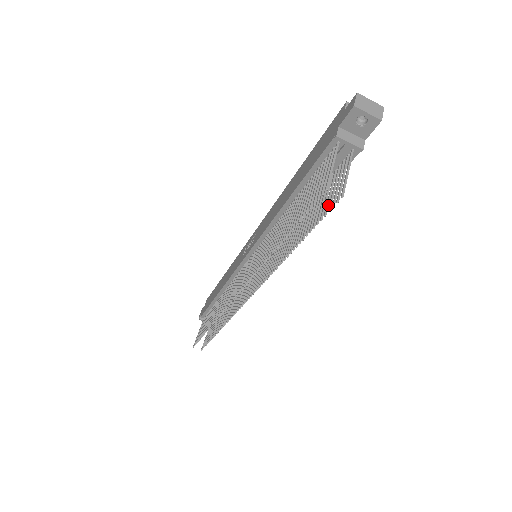
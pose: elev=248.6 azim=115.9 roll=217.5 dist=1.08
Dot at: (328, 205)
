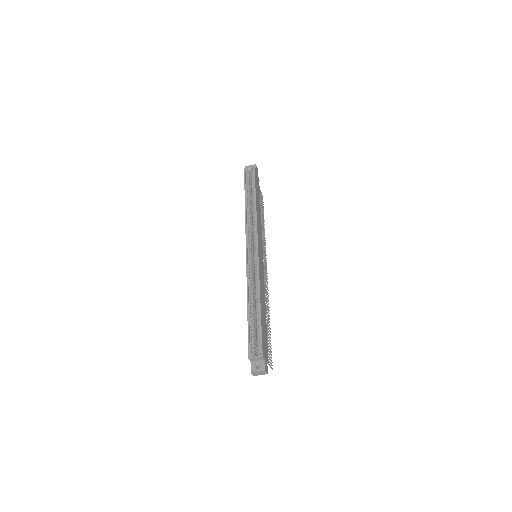
Dot at: (270, 354)
